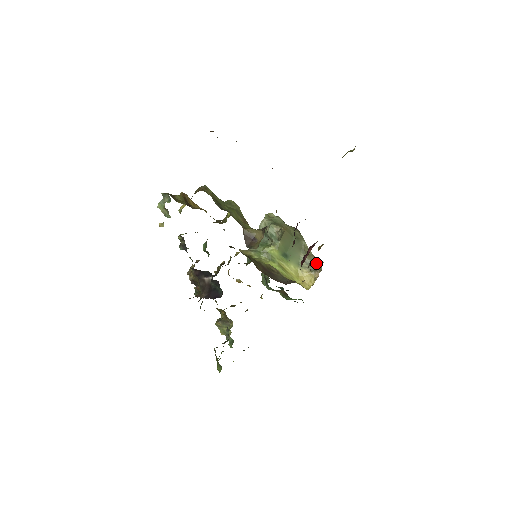
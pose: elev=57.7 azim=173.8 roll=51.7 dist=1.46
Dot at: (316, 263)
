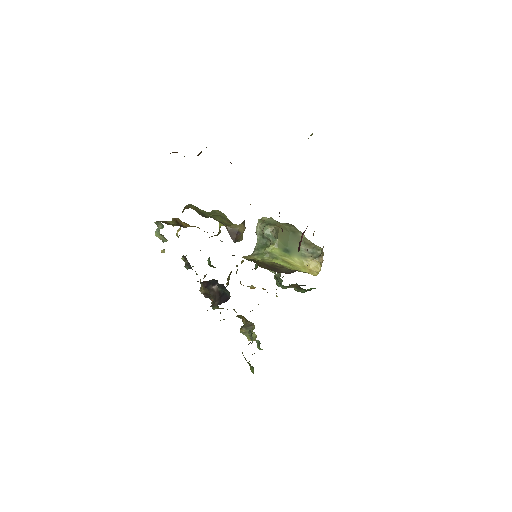
Dot at: (318, 250)
